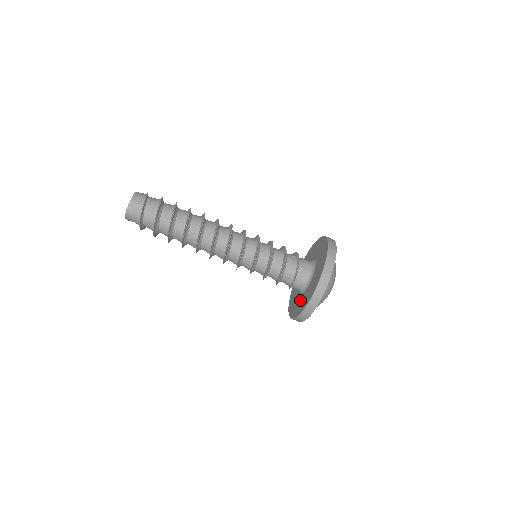
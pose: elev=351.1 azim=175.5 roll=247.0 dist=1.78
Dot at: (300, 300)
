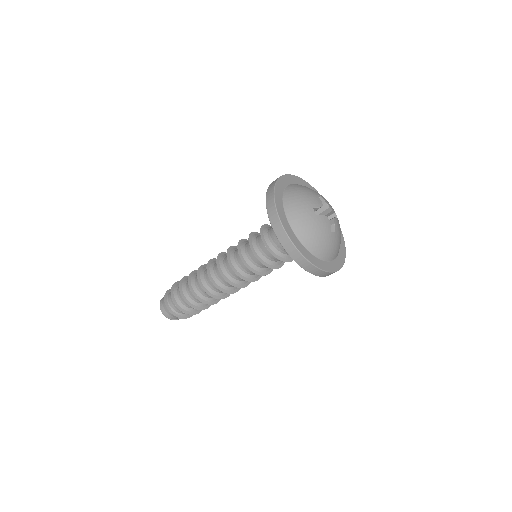
Dot at: occluded
